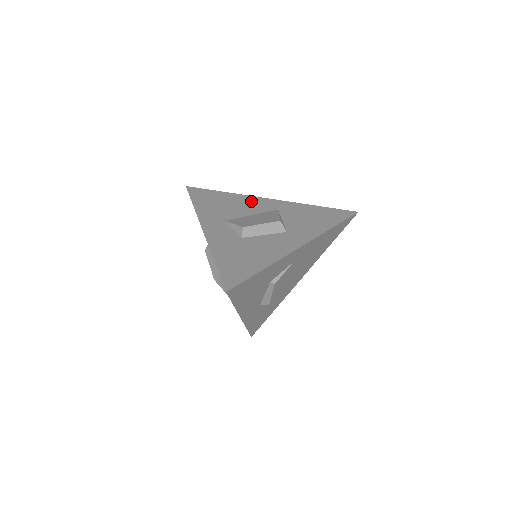
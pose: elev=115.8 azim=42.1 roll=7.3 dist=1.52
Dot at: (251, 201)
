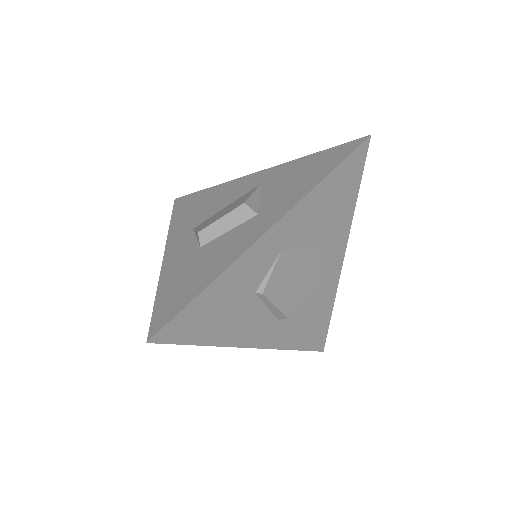
Dot at: (233, 186)
